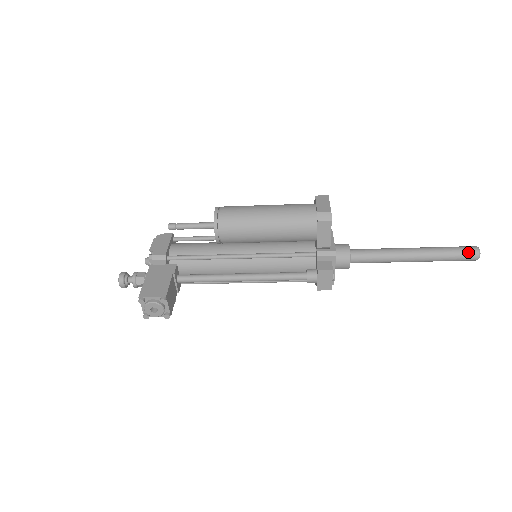
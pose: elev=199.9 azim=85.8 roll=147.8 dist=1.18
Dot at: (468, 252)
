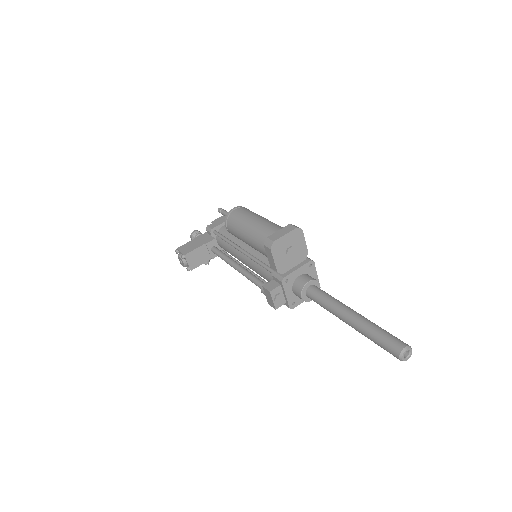
Dot at: (391, 346)
